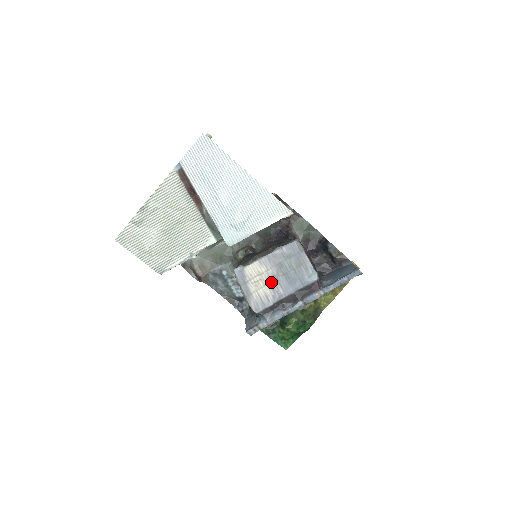
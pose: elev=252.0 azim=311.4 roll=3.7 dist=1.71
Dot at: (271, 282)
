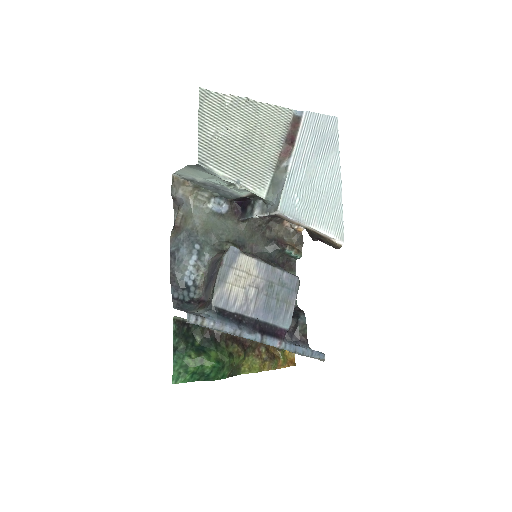
Dot at: (251, 290)
